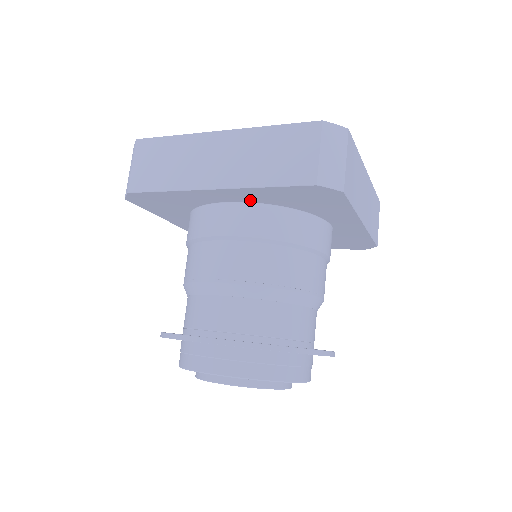
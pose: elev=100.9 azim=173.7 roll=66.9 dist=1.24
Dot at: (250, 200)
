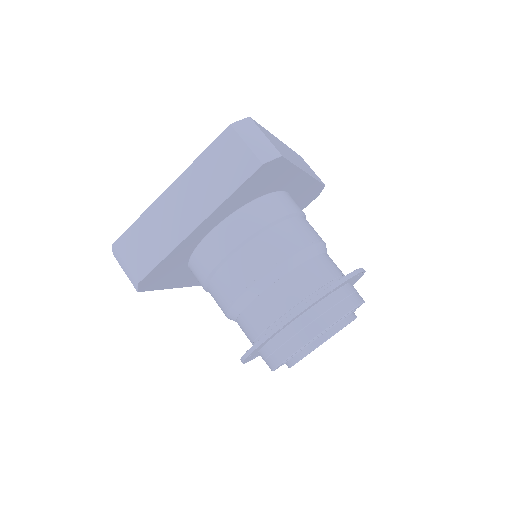
Dot at: (225, 216)
